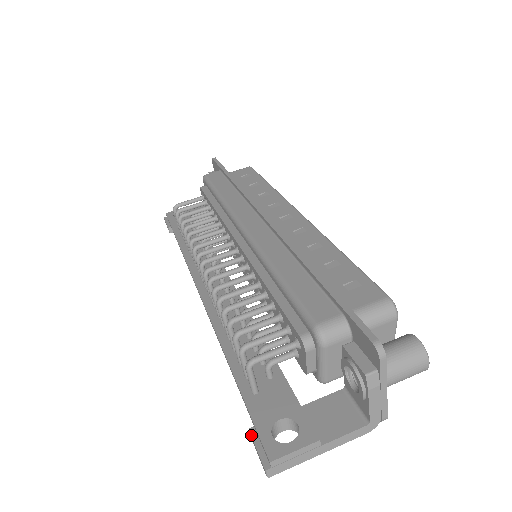
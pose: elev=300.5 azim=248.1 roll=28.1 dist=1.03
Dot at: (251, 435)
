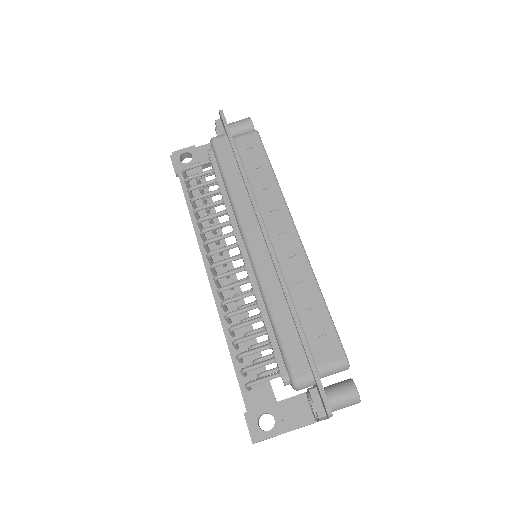
Dot at: (245, 418)
